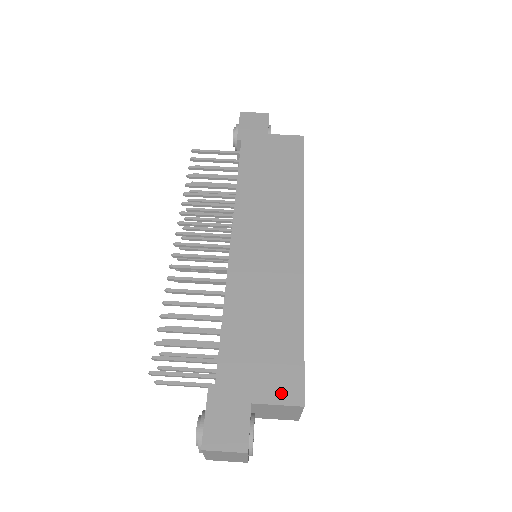
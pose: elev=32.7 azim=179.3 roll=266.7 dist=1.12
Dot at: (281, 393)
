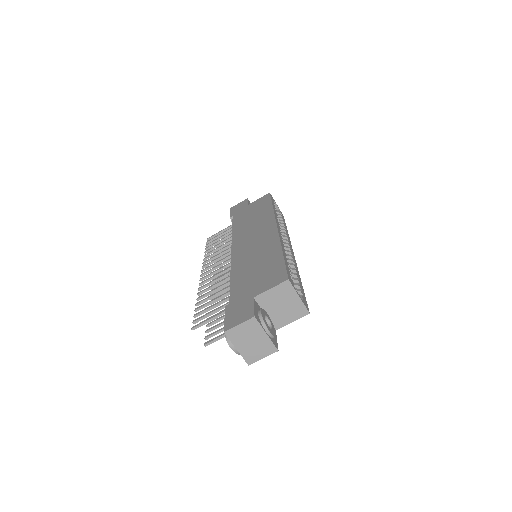
Dot at: (272, 283)
